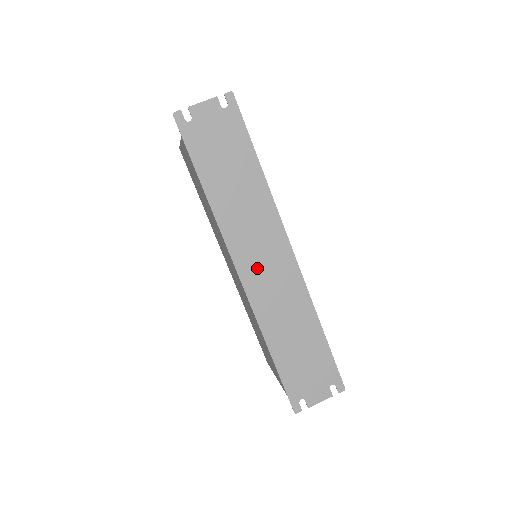
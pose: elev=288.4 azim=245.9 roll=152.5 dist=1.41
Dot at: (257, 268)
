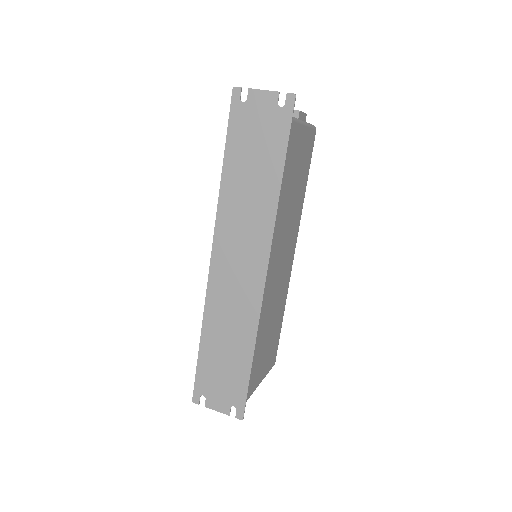
Dot at: (229, 265)
